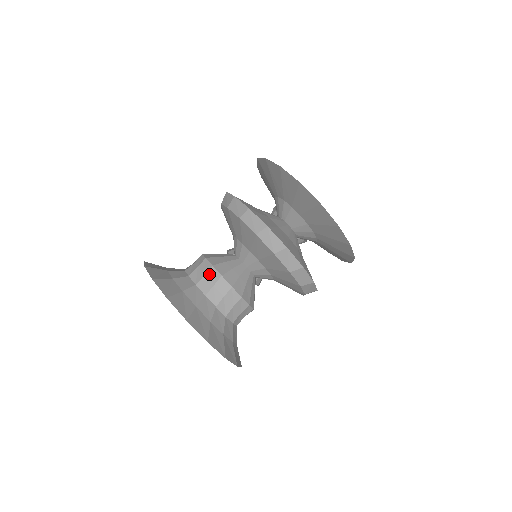
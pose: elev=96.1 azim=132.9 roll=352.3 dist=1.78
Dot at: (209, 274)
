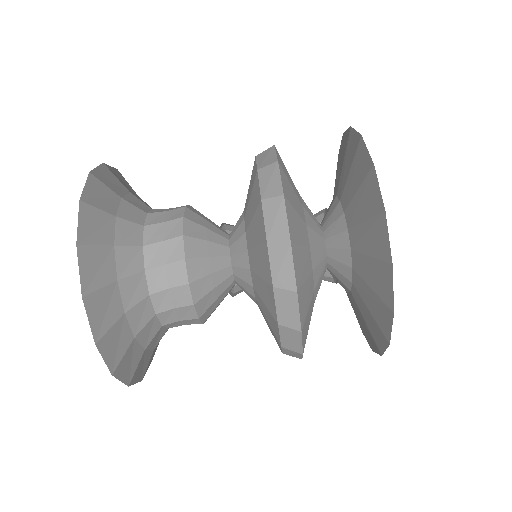
Dot at: (182, 310)
